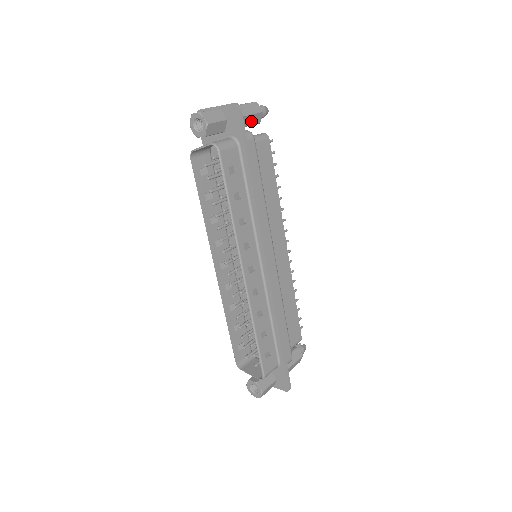
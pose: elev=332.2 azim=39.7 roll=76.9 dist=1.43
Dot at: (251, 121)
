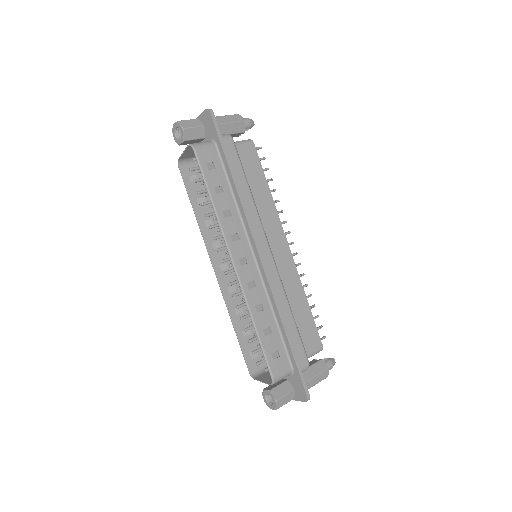
Dot at: (234, 129)
